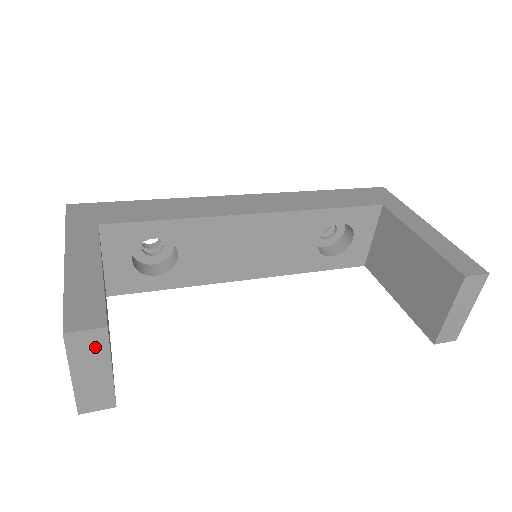
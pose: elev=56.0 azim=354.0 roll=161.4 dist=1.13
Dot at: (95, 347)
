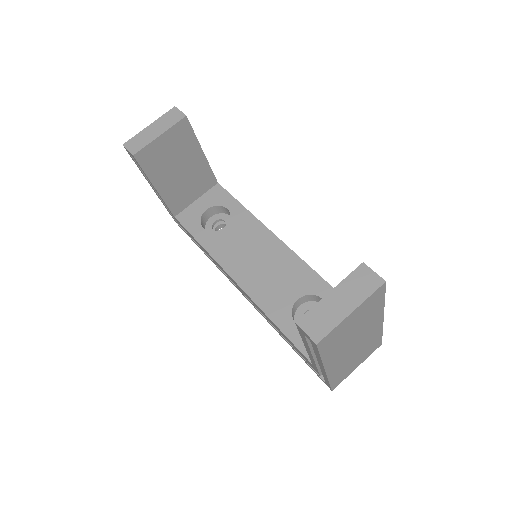
Dot at: (172, 120)
